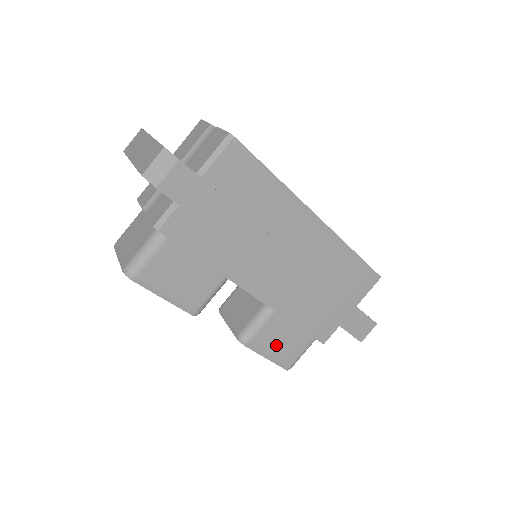
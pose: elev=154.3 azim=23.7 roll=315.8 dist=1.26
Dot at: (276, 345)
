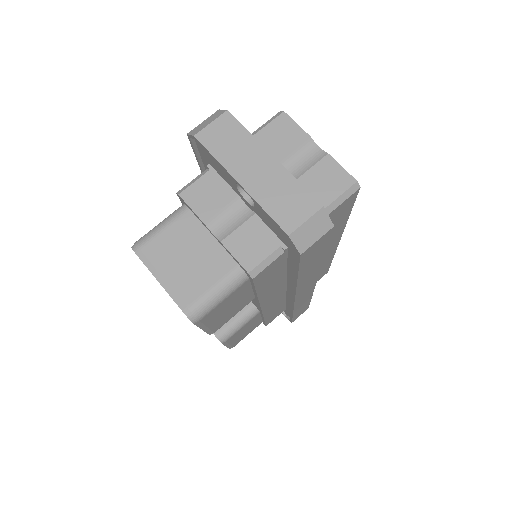
Dot at: (240, 335)
